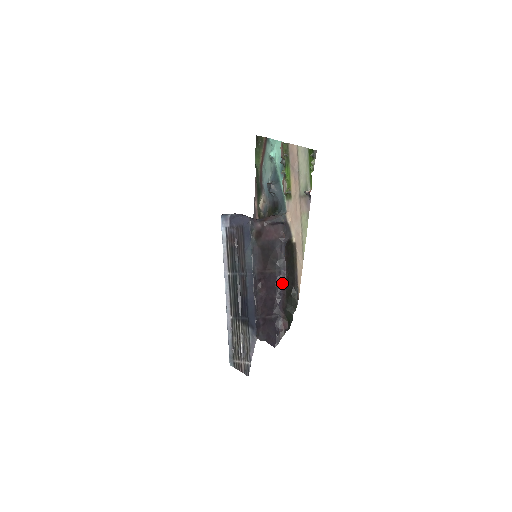
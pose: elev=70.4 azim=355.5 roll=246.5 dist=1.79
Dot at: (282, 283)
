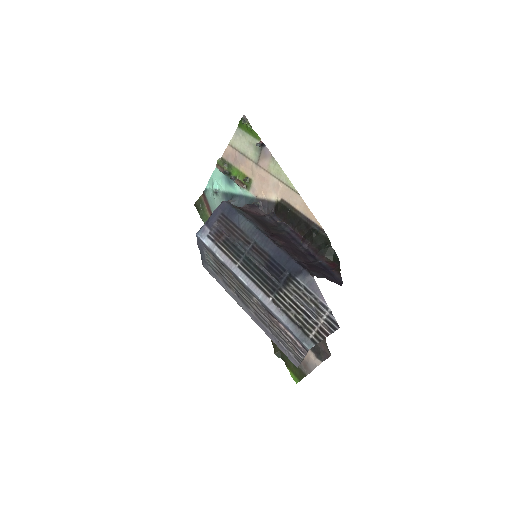
Dot at: (297, 239)
